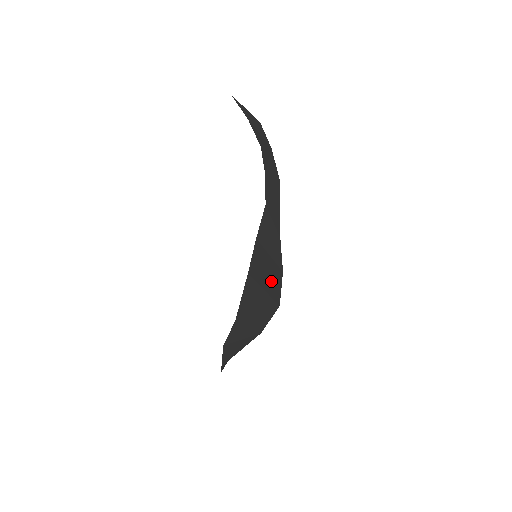
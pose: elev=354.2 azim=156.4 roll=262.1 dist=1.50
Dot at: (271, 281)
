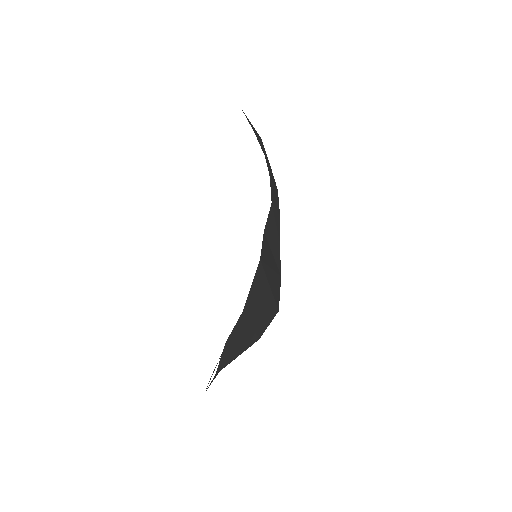
Dot at: (274, 280)
